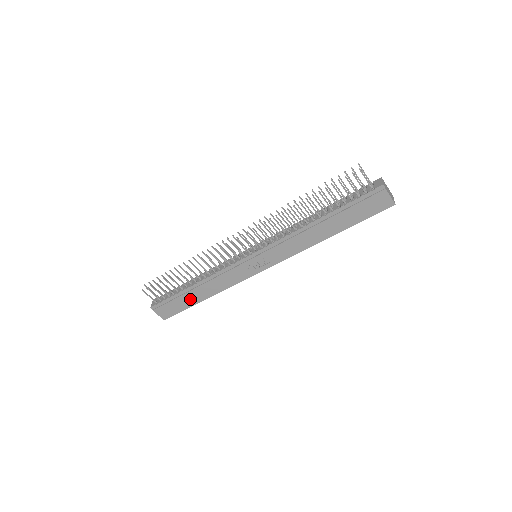
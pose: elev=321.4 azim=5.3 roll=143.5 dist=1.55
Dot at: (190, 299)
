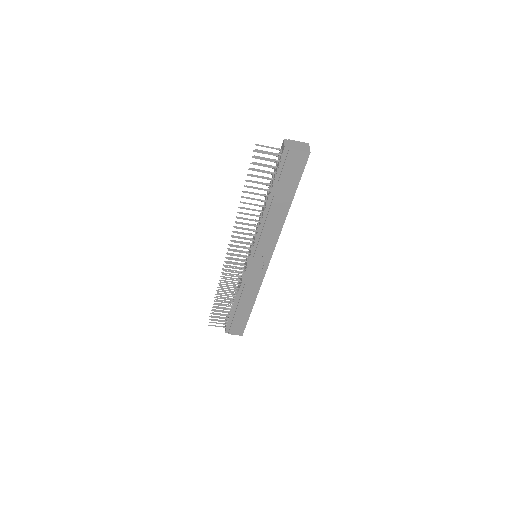
Dot at: (243, 313)
